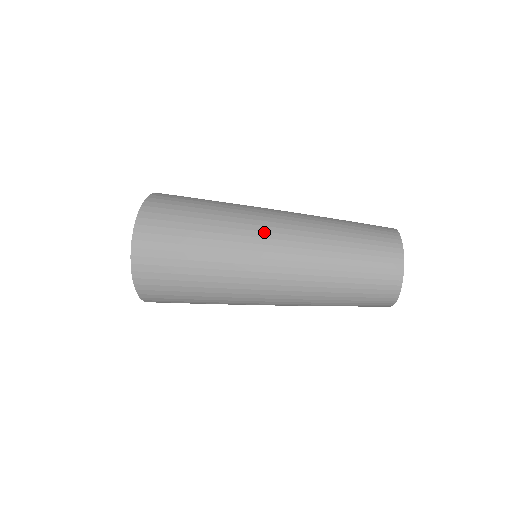
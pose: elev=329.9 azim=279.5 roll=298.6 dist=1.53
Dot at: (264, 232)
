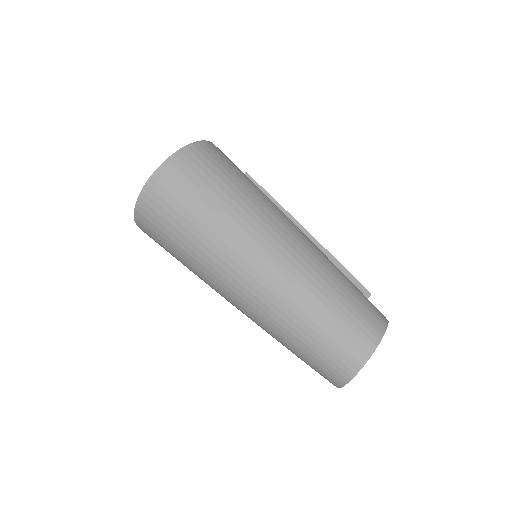
Dot at: (253, 259)
